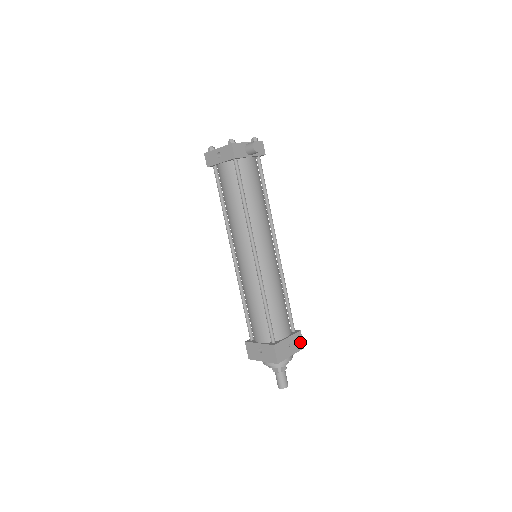
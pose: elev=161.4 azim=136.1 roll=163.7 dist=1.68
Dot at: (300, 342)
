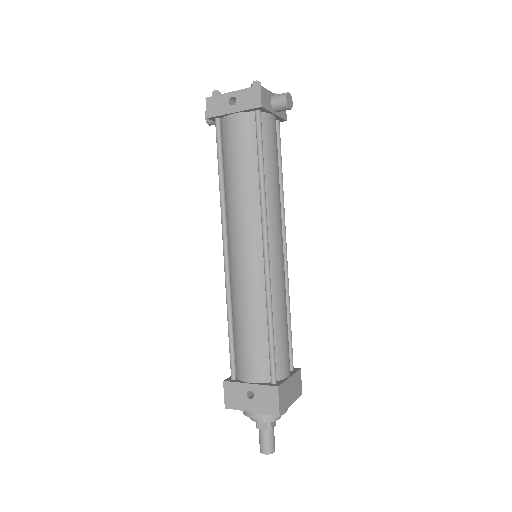
Dot at: (299, 385)
